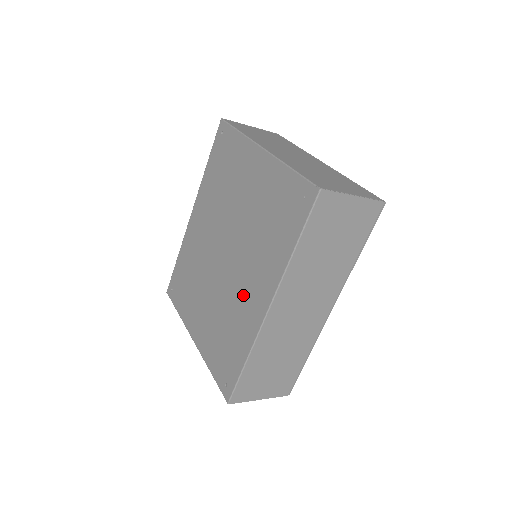
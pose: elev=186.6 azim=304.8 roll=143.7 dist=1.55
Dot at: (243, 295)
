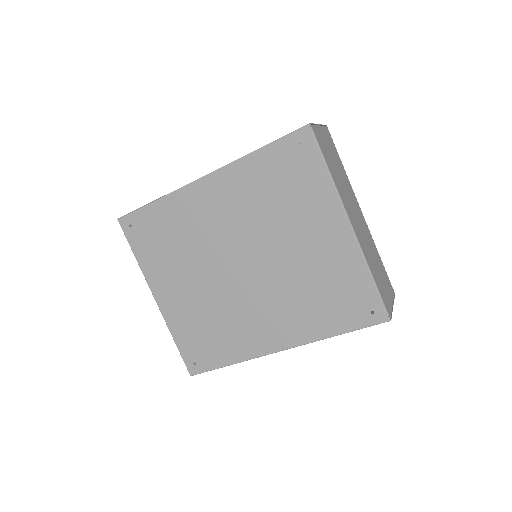
Dot at: (253, 320)
